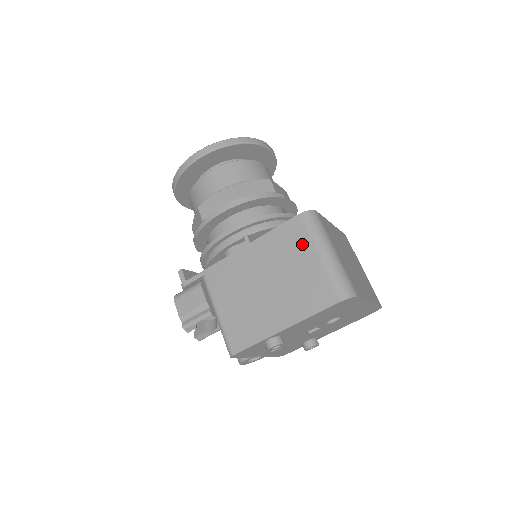
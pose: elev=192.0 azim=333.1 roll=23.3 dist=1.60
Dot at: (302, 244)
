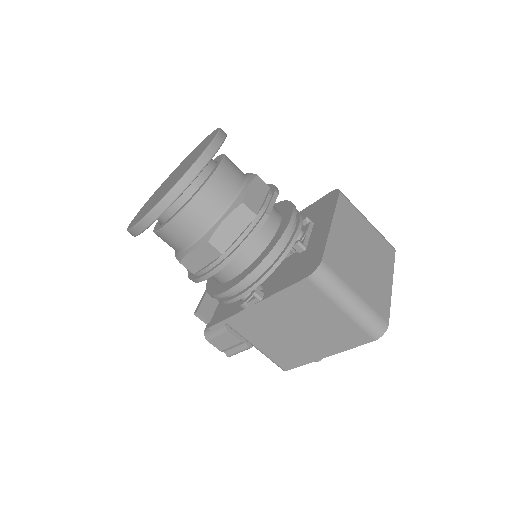
Dot at: (321, 302)
